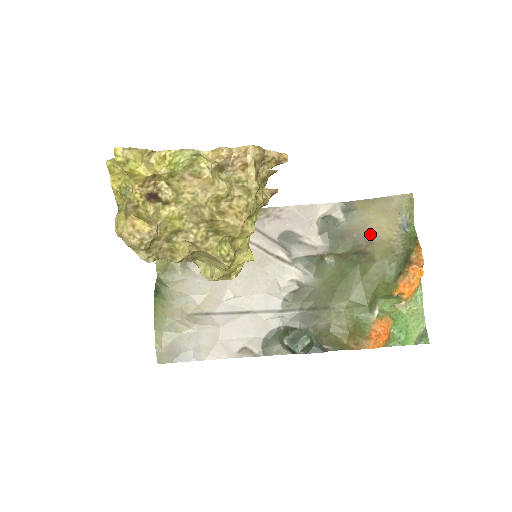
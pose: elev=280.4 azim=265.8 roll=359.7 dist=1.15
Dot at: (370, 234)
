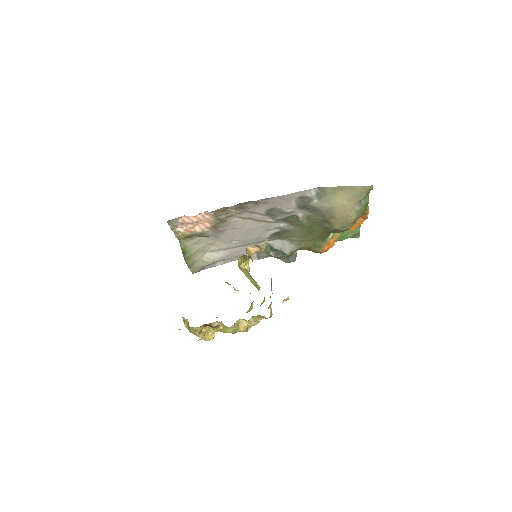
Dot at: (334, 213)
